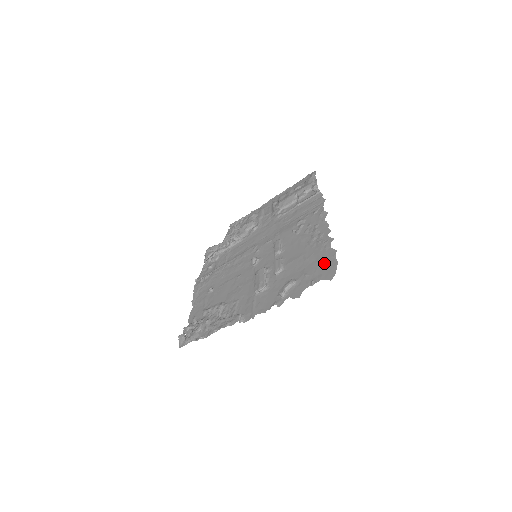
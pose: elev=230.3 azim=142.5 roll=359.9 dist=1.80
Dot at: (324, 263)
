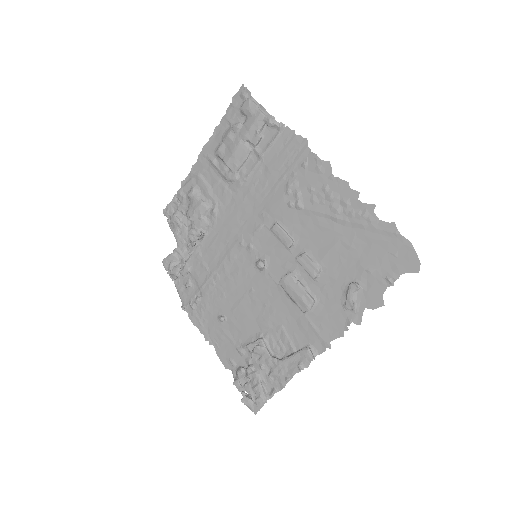
Dot at: (387, 248)
